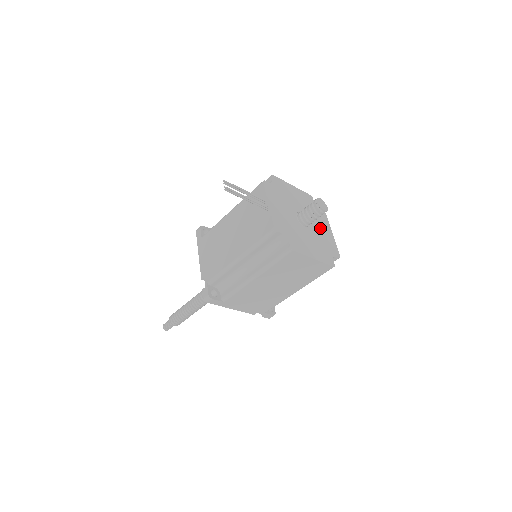
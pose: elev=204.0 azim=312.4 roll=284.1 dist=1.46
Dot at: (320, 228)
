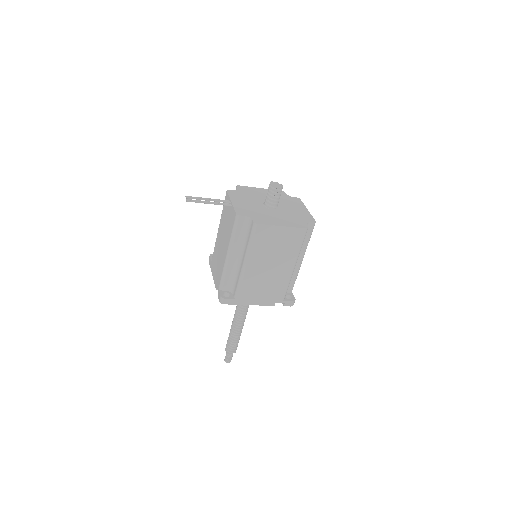
Dot at: (292, 208)
